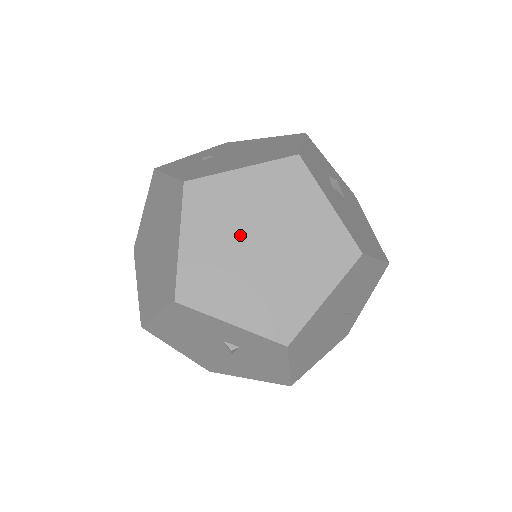
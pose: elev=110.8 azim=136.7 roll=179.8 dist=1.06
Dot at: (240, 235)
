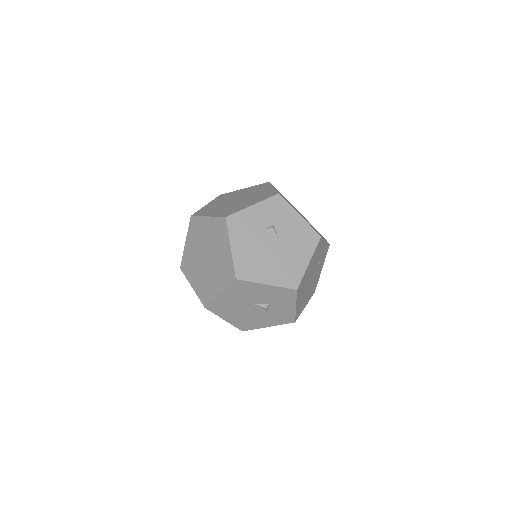
Dot at: (226, 204)
